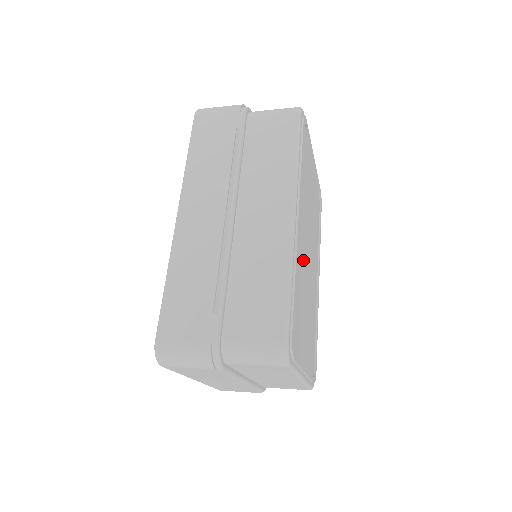
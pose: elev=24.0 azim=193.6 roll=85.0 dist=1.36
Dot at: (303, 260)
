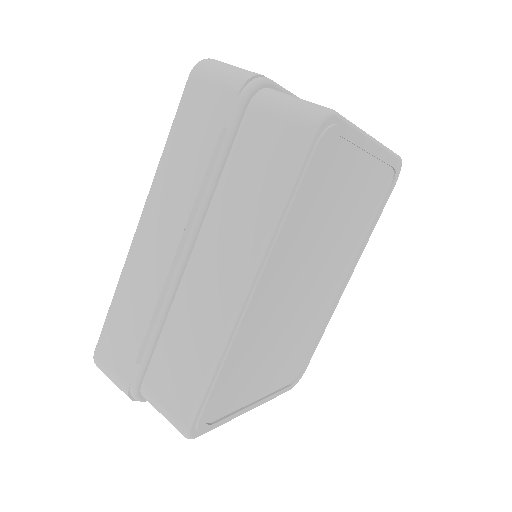
Dot at: (277, 311)
